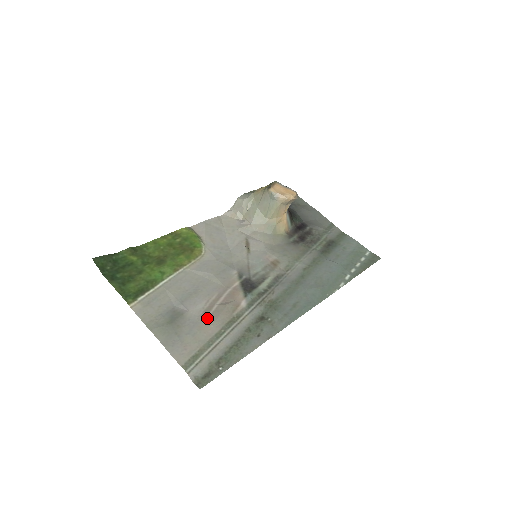
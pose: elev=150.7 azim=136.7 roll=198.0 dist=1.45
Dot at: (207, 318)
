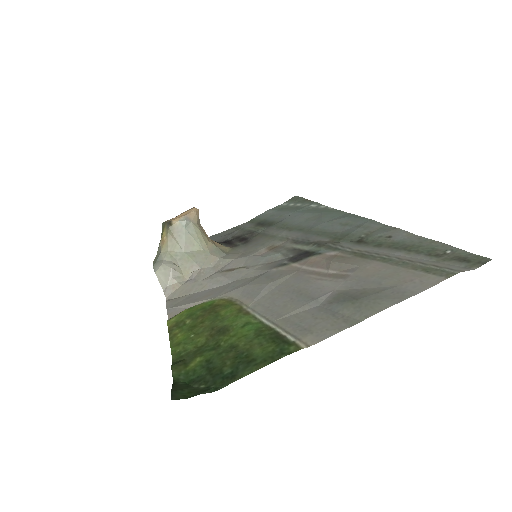
Dot at: (352, 273)
